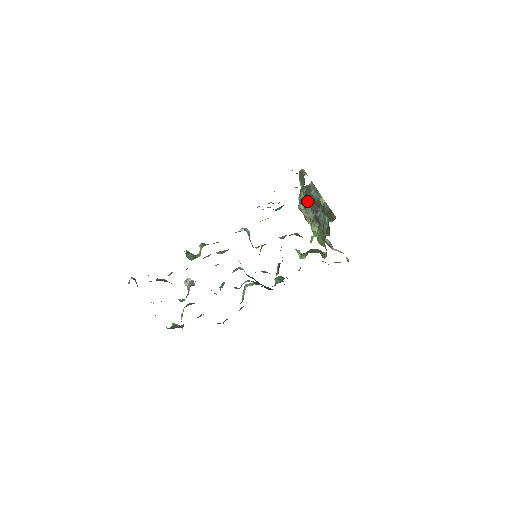
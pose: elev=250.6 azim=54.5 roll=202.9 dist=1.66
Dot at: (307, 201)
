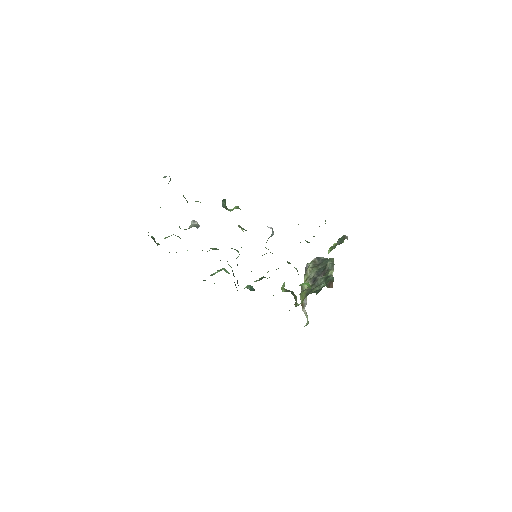
Dot at: (318, 265)
